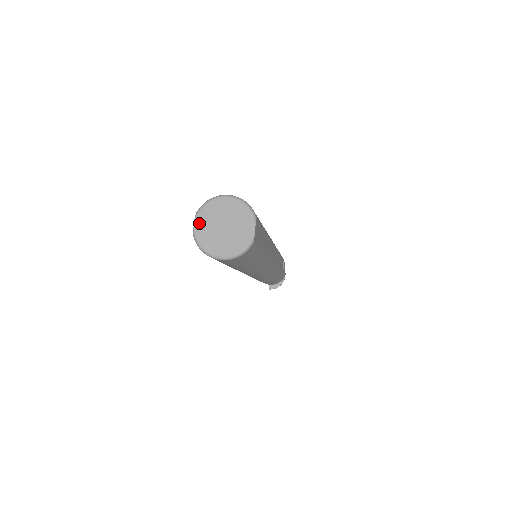
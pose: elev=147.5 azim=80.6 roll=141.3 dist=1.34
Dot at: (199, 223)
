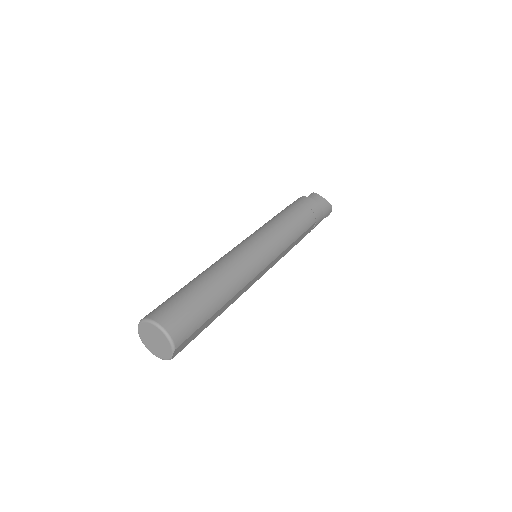
Dot at: (141, 328)
